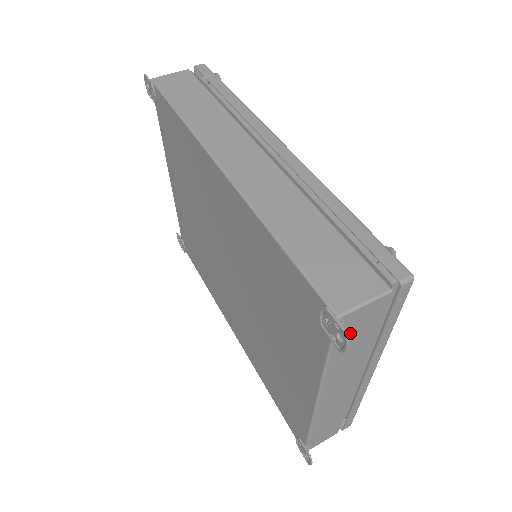
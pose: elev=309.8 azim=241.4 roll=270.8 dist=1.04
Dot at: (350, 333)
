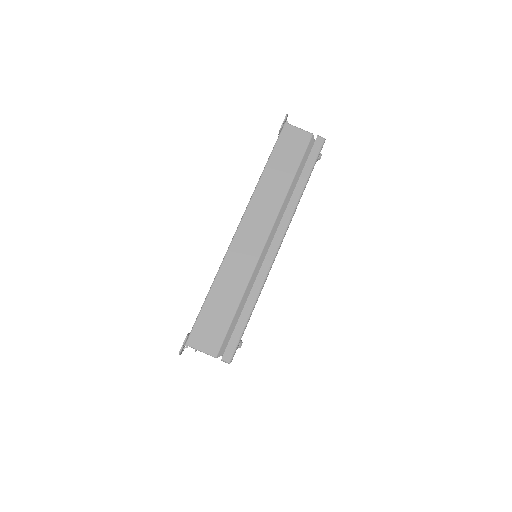
Dot at: occluded
